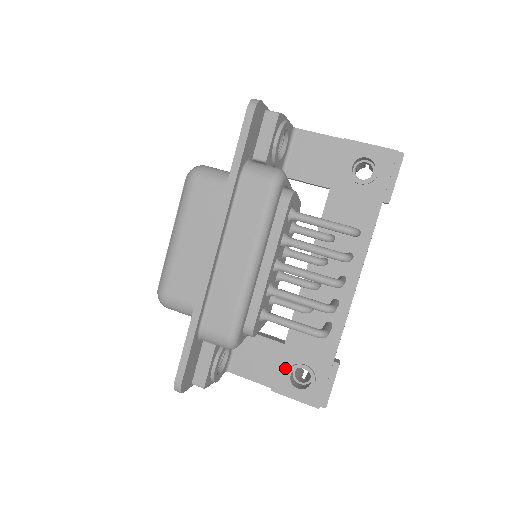
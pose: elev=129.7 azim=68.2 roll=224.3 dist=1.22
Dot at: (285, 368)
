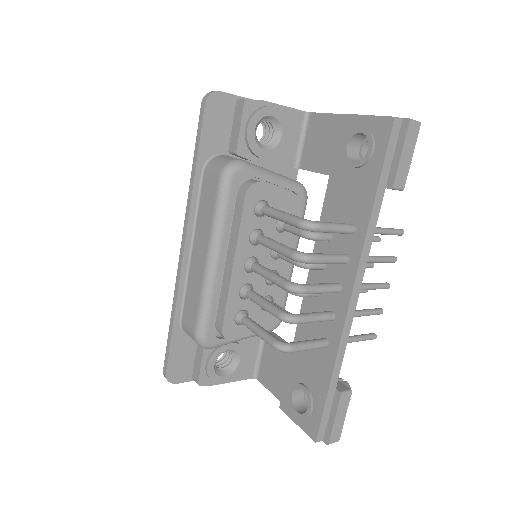
Dot at: (290, 385)
